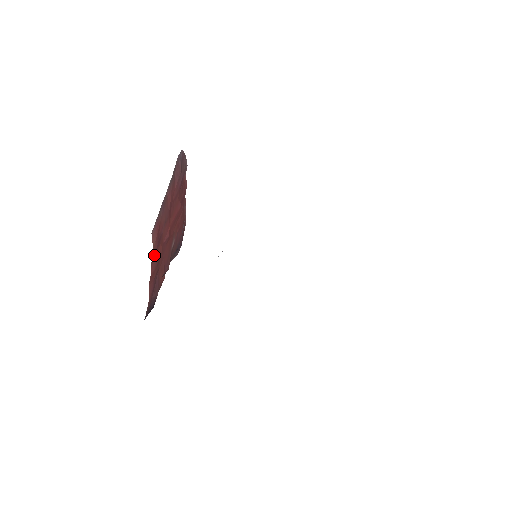
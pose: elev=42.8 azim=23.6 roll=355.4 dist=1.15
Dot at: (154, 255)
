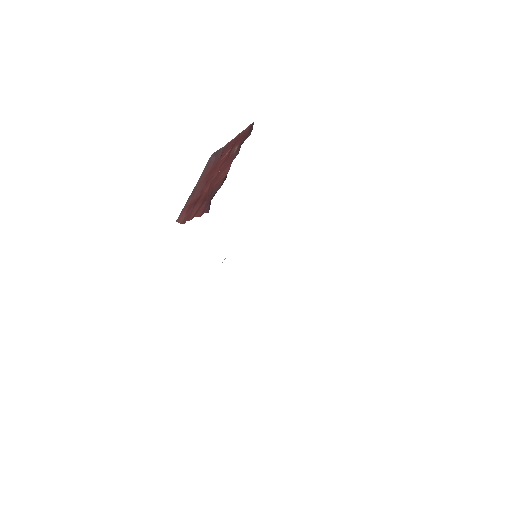
Dot at: (193, 209)
